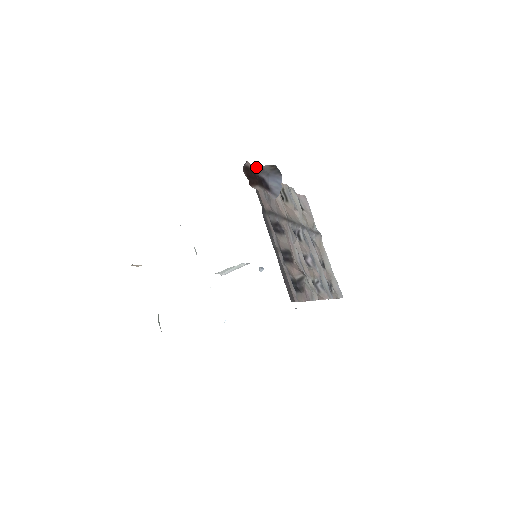
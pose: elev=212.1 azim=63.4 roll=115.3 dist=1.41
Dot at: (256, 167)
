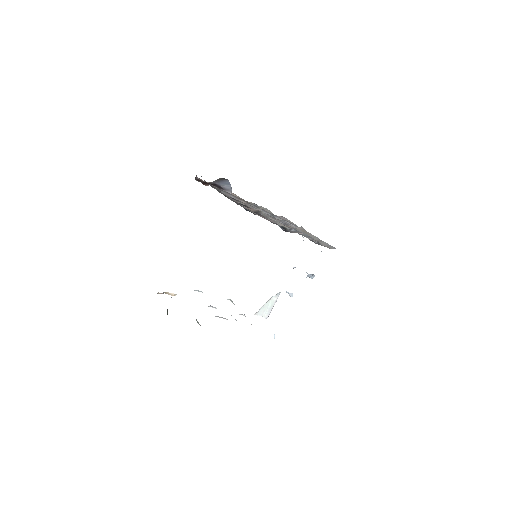
Dot at: (209, 182)
